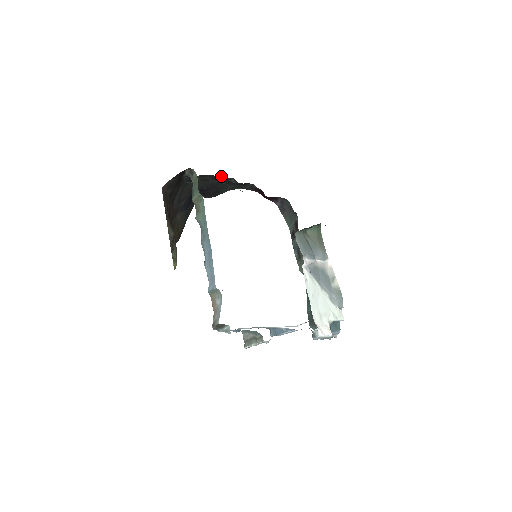
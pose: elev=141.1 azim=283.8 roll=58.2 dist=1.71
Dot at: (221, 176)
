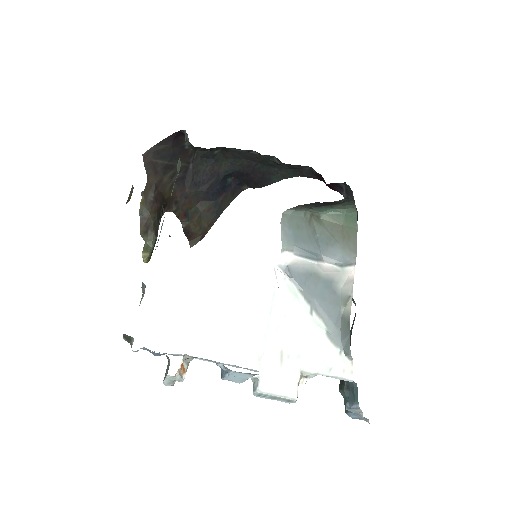
Dot at: (255, 152)
